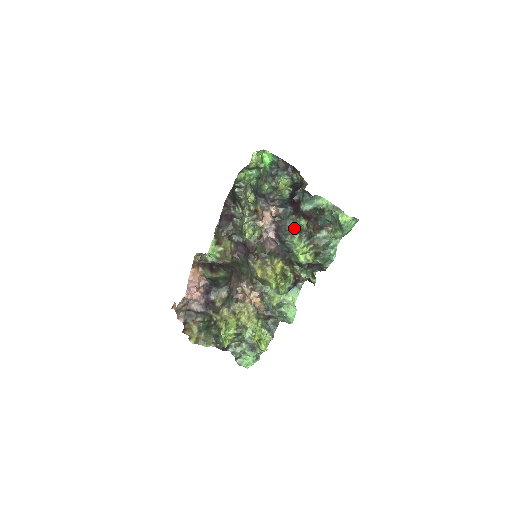
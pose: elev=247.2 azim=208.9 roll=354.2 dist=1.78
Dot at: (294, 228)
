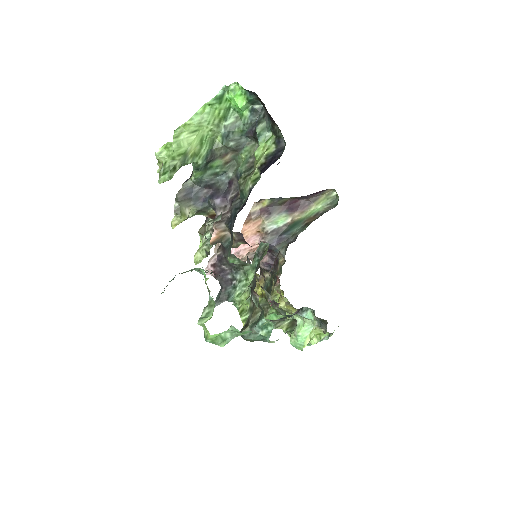
Dot at: (242, 263)
